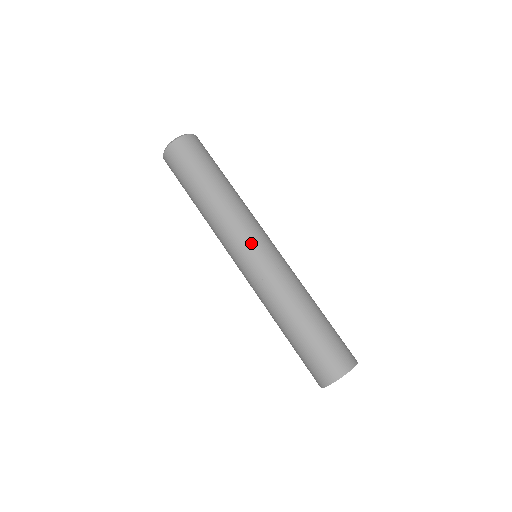
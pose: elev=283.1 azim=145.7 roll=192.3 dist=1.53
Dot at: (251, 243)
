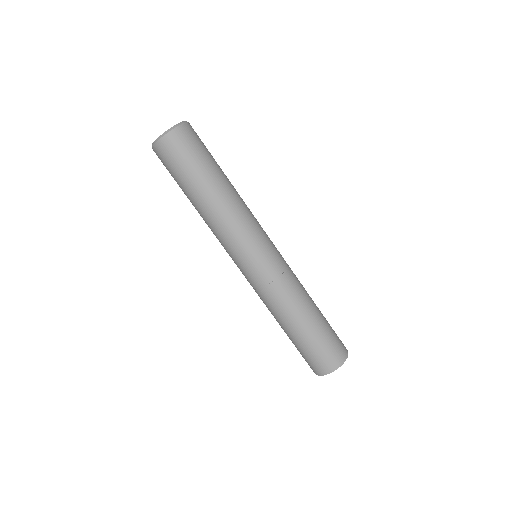
Dot at: (242, 259)
